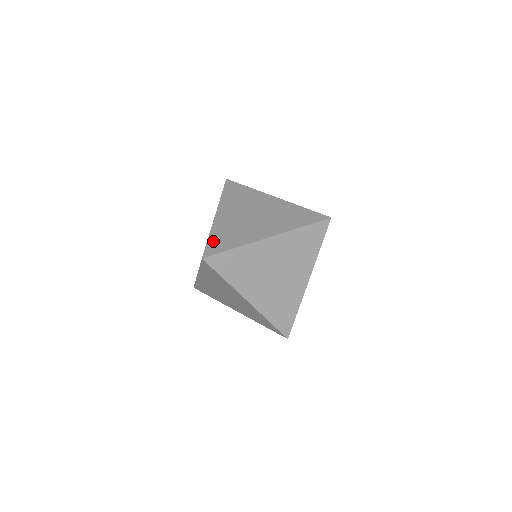
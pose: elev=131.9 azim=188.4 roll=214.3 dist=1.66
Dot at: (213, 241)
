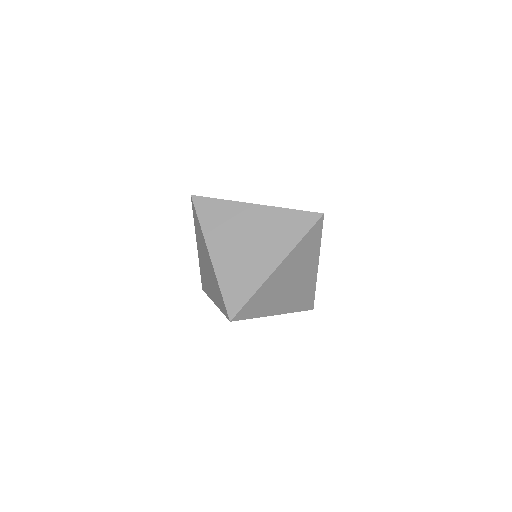
Dot at: (228, 295)
